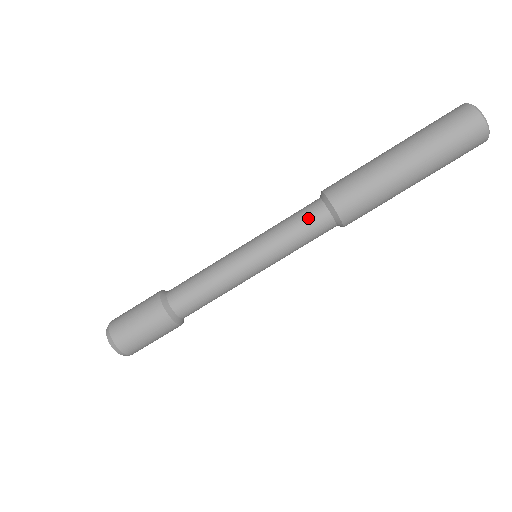
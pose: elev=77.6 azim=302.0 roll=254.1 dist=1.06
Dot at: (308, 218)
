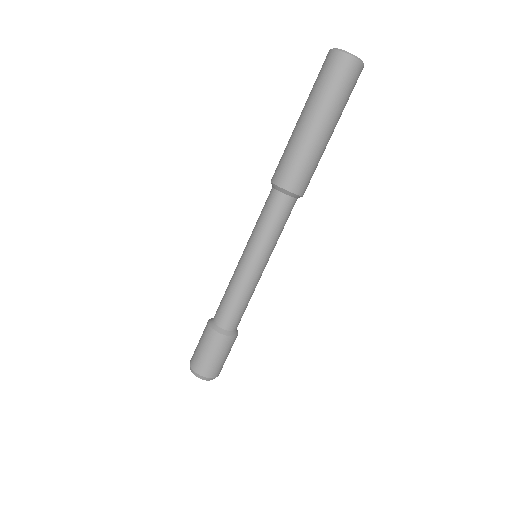
Dot at: (266, 204)
